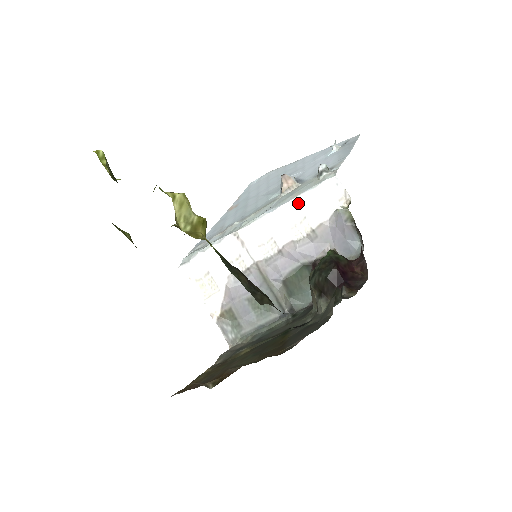
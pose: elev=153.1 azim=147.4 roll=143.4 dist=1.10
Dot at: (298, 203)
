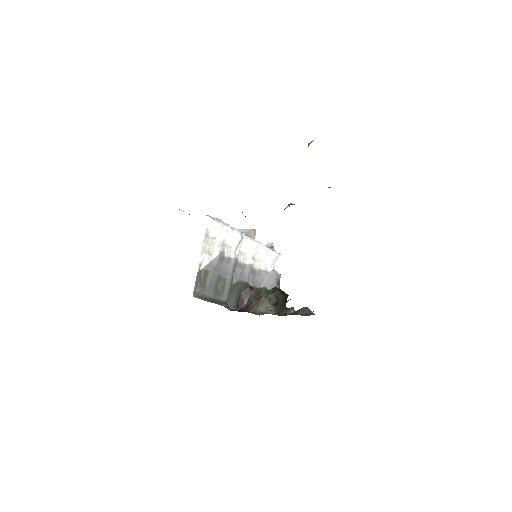
Dot at: (266, 250)
